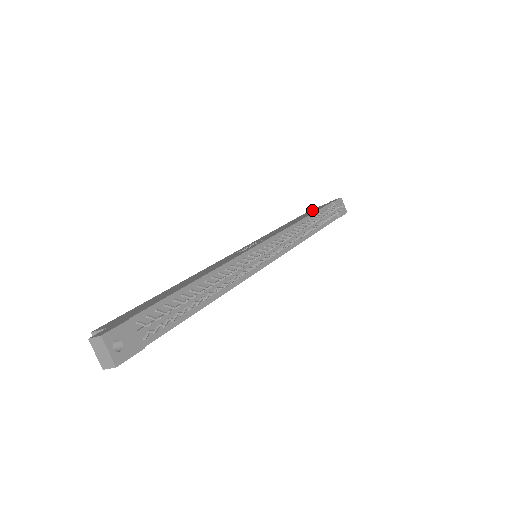
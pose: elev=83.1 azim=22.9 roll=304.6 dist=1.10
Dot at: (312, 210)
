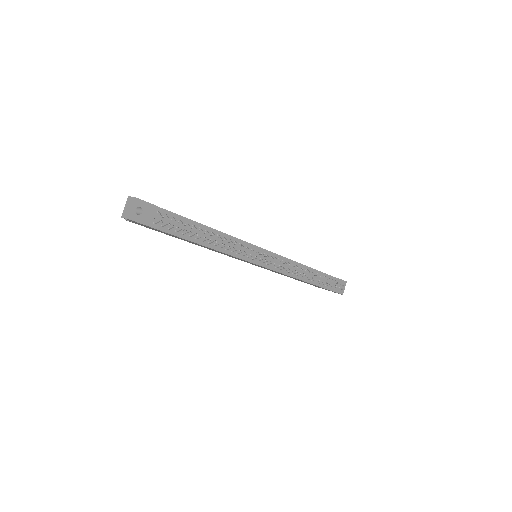
Dot at: occluded
